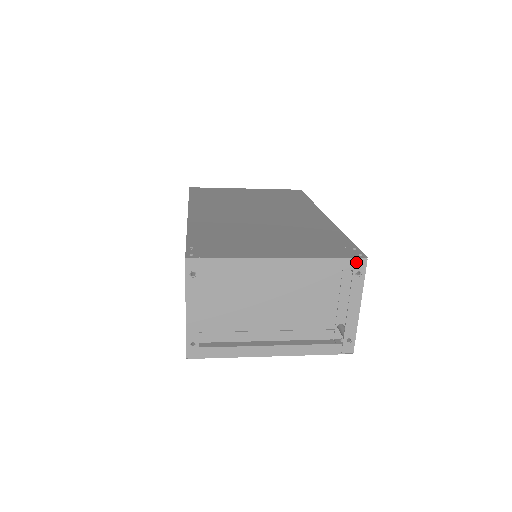
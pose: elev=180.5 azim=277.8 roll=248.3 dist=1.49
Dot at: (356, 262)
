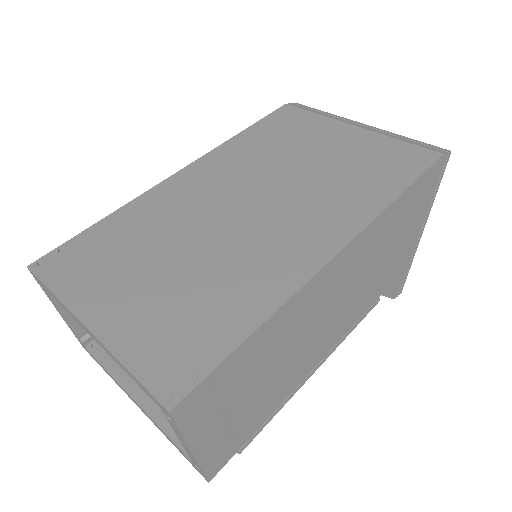
Dot at: (159, 403)
